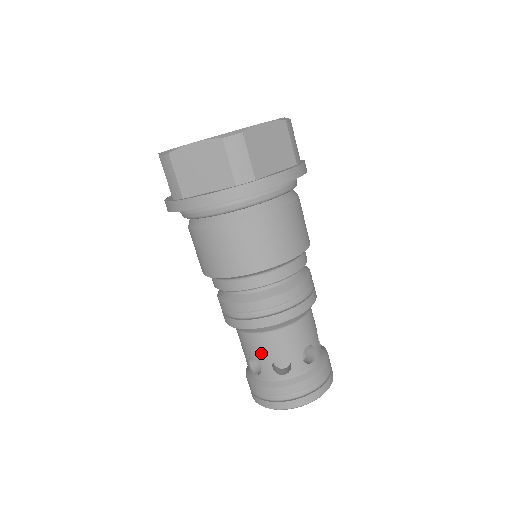
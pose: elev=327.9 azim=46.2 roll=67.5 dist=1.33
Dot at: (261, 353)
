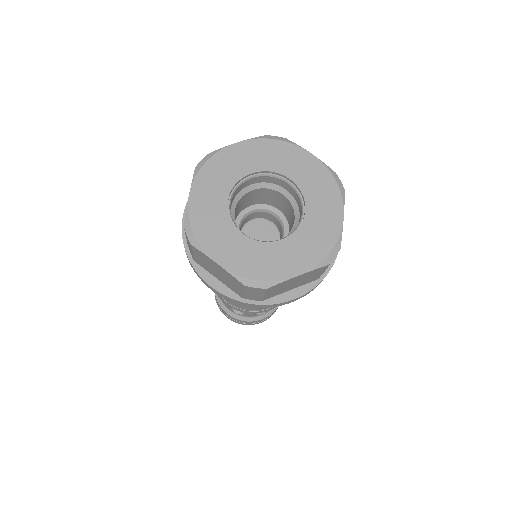
Dot at: occluded
